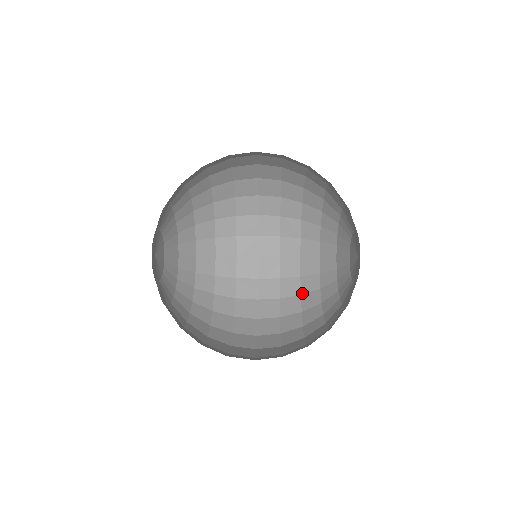
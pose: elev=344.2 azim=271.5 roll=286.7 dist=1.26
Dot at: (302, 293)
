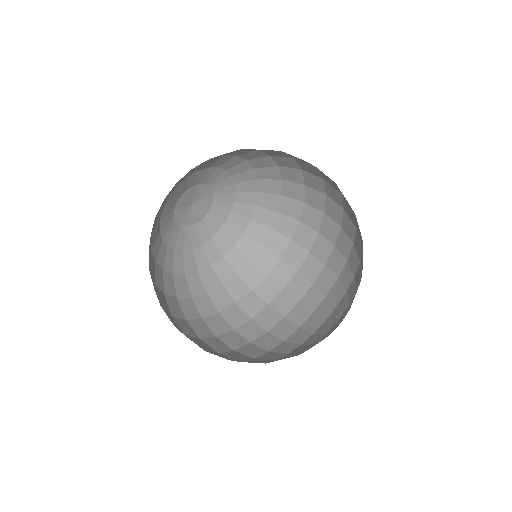
Dot at: (356, 229)
